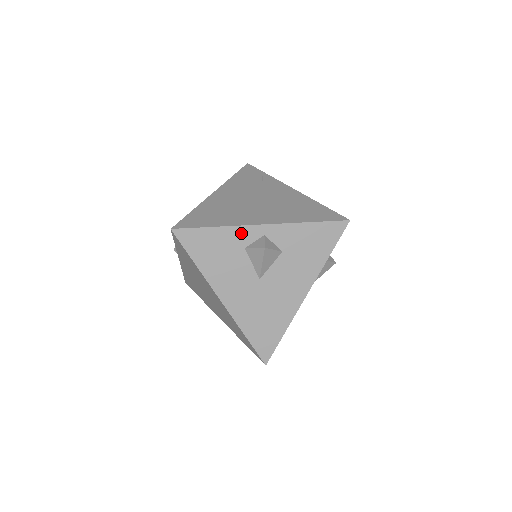
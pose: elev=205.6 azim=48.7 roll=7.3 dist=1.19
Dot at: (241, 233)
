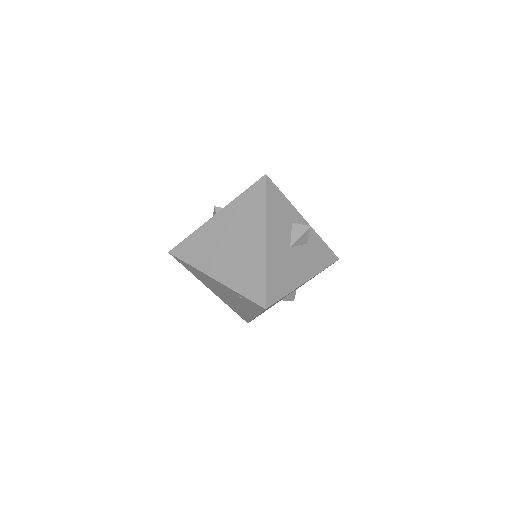
Dot at: (294, 213)
